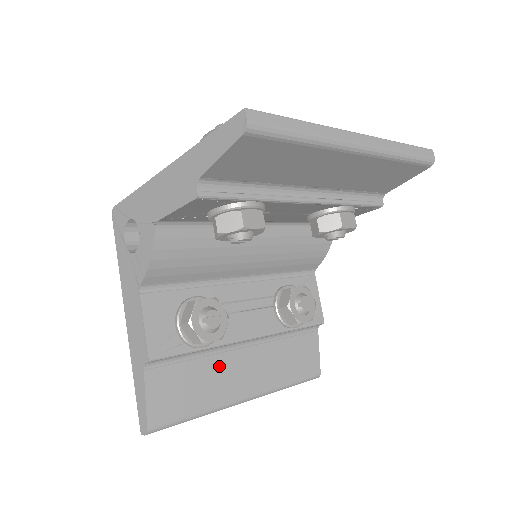
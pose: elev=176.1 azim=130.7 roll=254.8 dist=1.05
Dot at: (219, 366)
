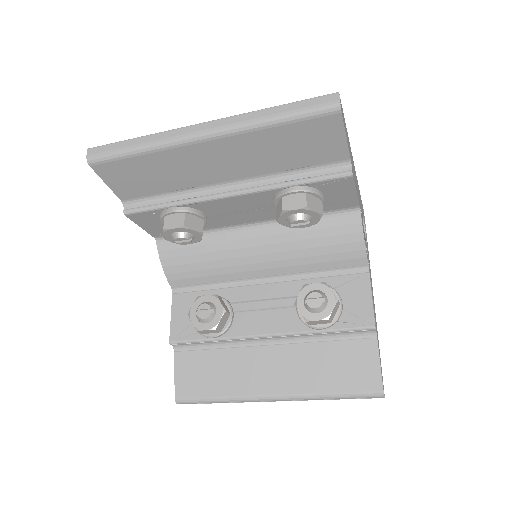
Dot at: (240, 359)
